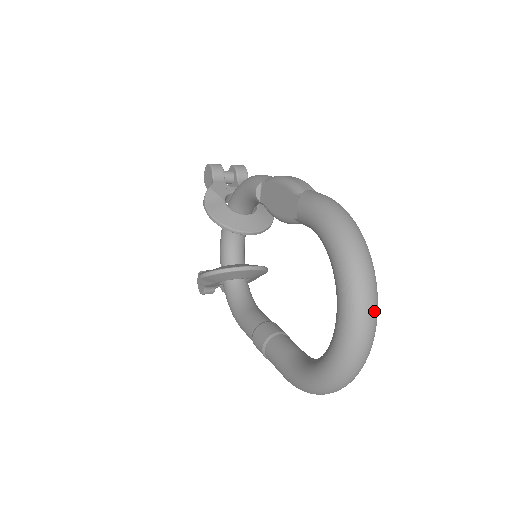
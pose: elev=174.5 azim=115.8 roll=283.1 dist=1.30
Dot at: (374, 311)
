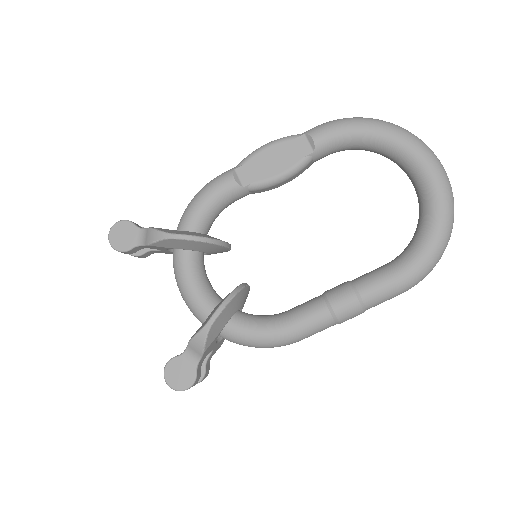
Dot at: occluded
